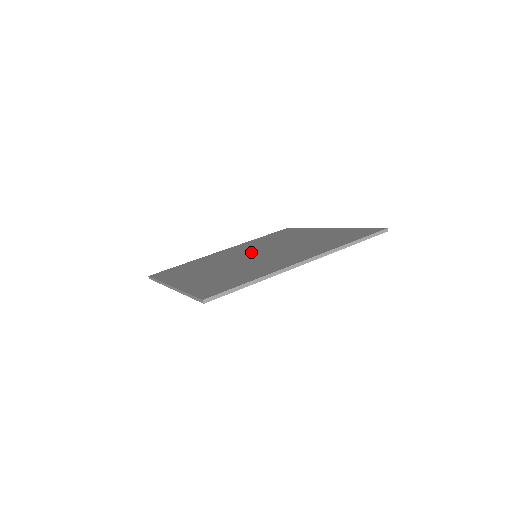
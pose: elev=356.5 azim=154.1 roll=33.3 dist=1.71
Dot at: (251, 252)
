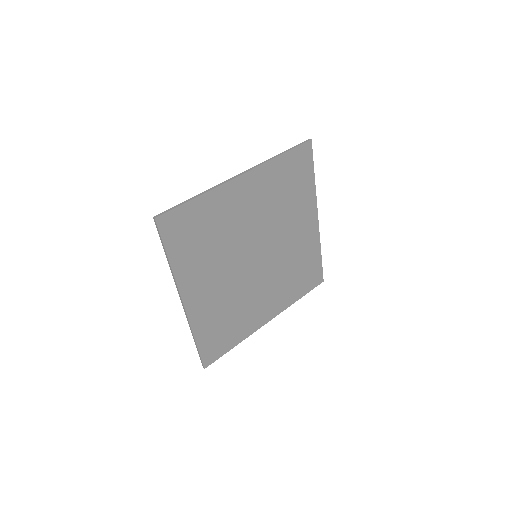
Dot at: (260, 267)
